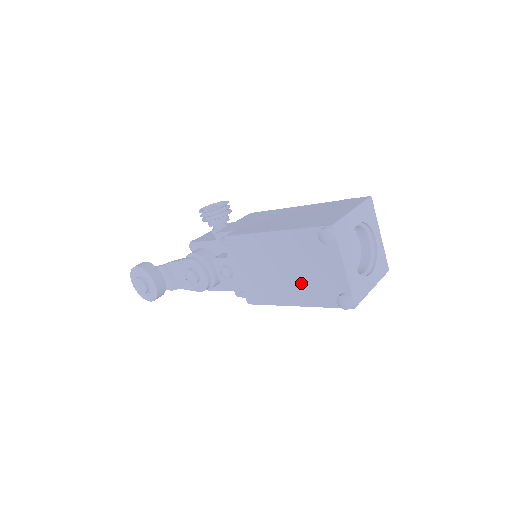
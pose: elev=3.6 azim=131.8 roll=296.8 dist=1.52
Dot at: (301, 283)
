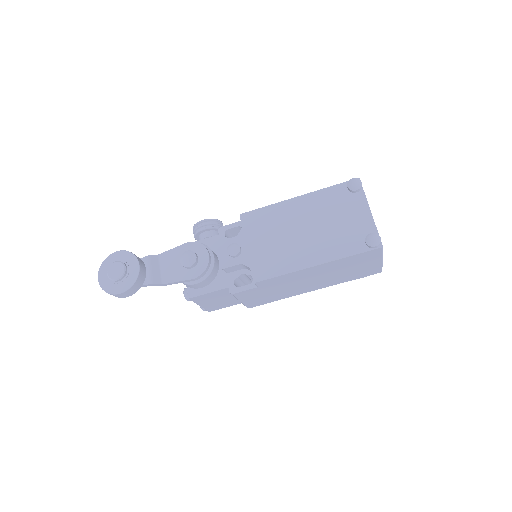
Dot at: (324, 238)
